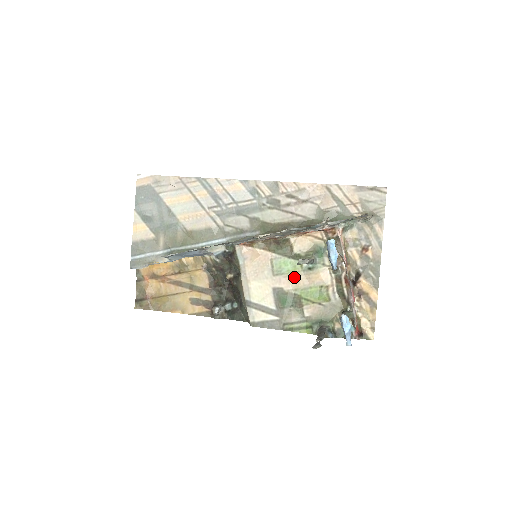
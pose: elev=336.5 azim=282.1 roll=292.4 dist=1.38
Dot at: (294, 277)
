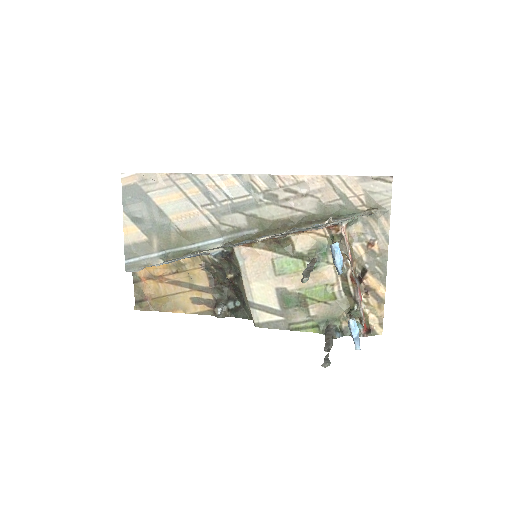
Dot at: (297, 276)
